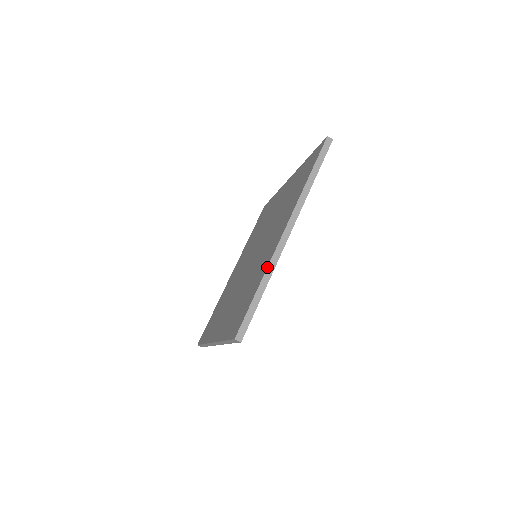
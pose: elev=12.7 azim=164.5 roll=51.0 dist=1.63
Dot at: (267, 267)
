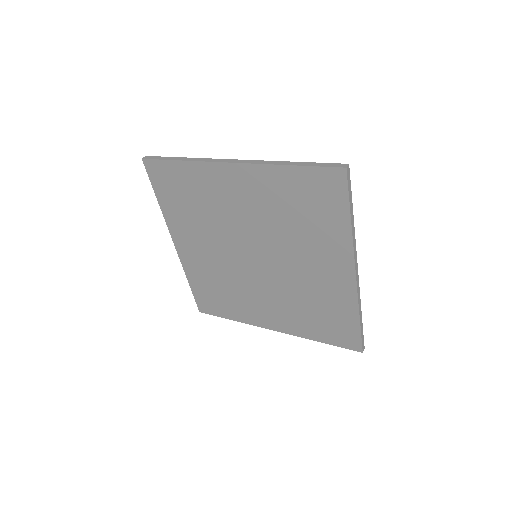
Dot at: (359, 306)
